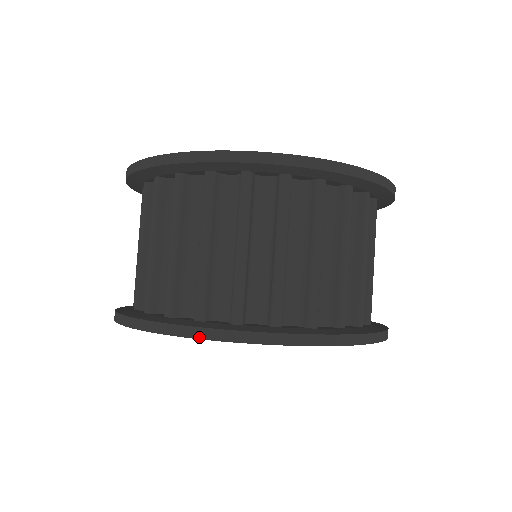
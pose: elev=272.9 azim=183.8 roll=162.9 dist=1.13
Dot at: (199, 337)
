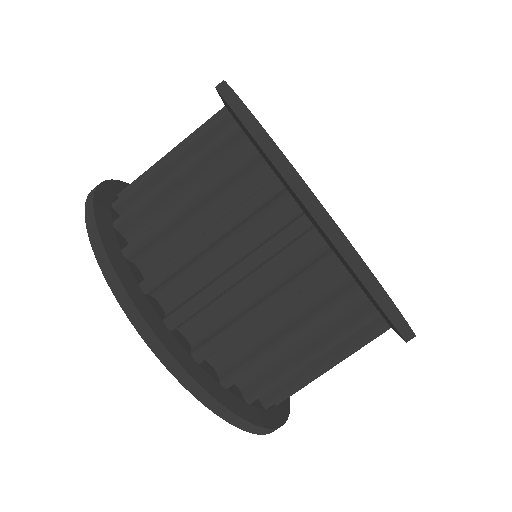
Dot at: (87, 203)
